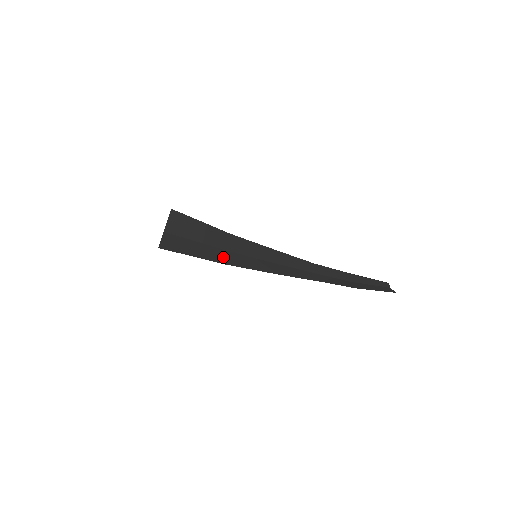
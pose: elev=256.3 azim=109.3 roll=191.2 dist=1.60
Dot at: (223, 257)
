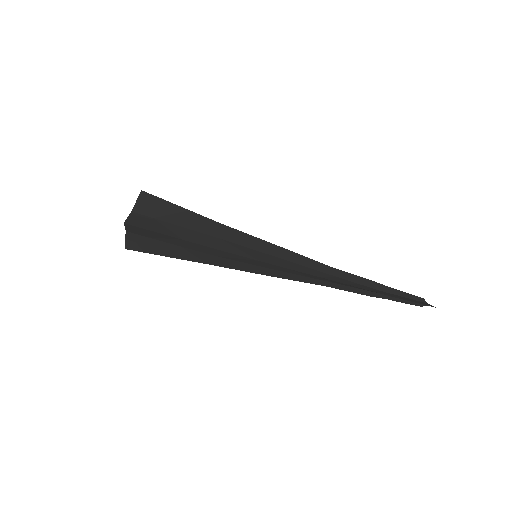
Dot at: (215, 243)
